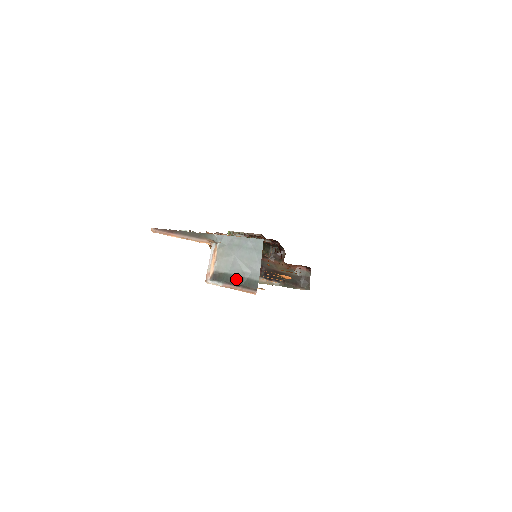
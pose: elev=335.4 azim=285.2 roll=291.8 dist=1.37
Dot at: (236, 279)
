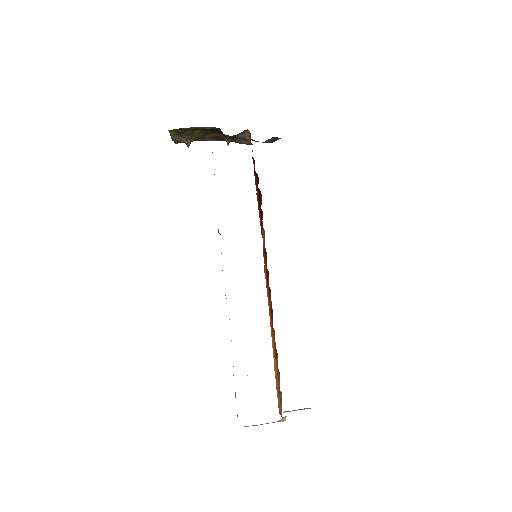
Dot at: occluded
